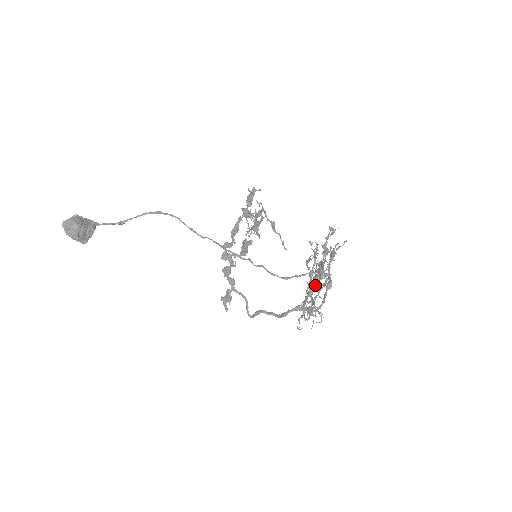
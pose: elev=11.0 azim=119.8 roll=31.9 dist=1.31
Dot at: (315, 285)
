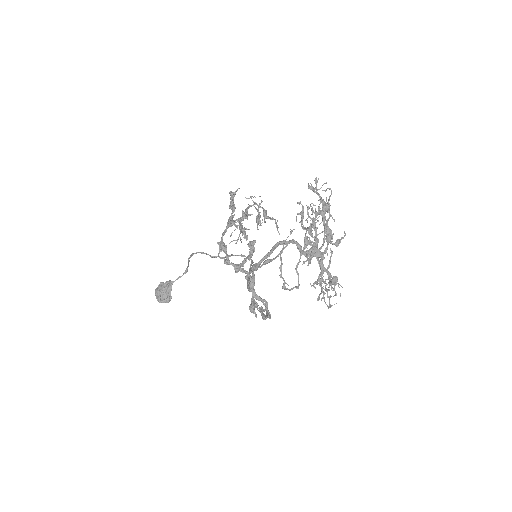
Dot at: occluded
